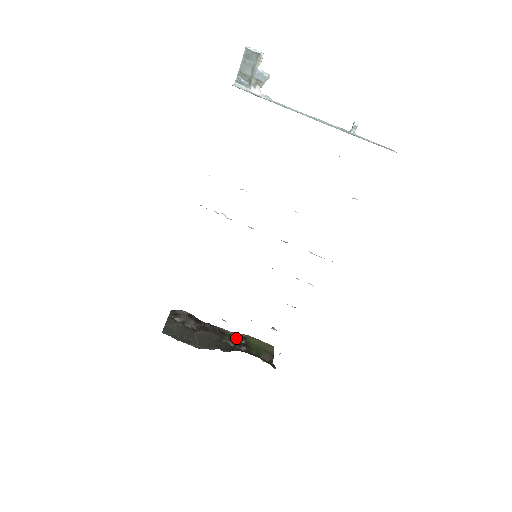
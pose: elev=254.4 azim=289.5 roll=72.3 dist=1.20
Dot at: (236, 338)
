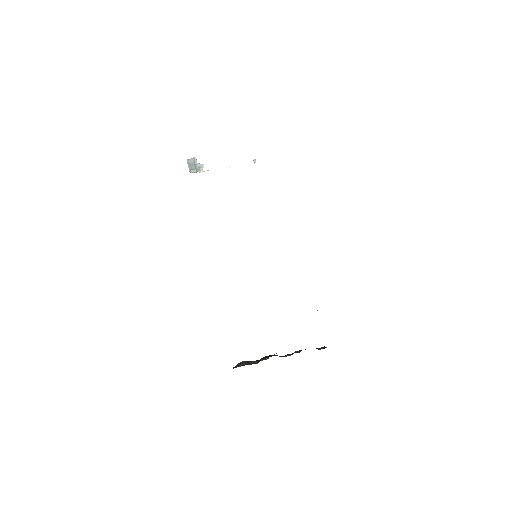
Dot at: occluded
